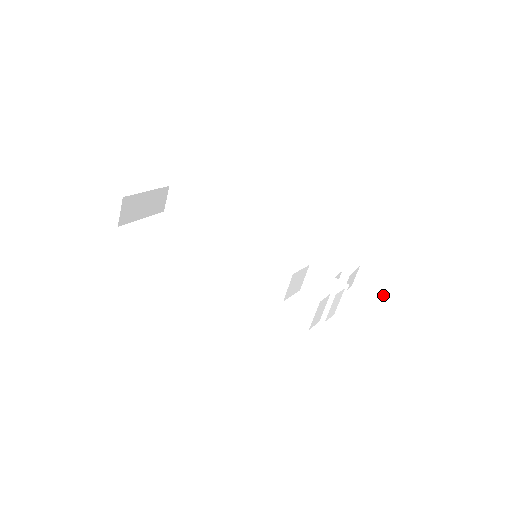
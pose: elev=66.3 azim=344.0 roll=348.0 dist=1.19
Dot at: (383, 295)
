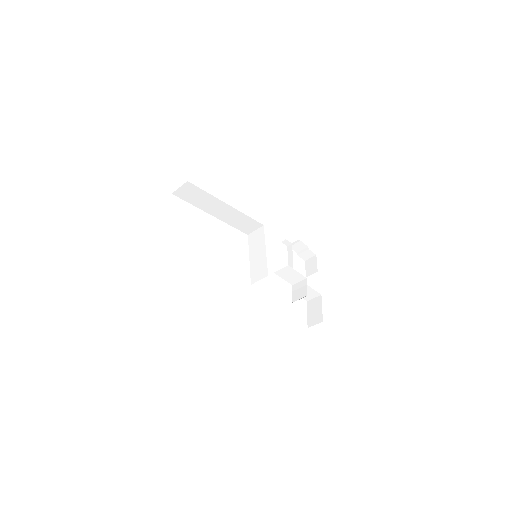
Dot at: (304, 256)
